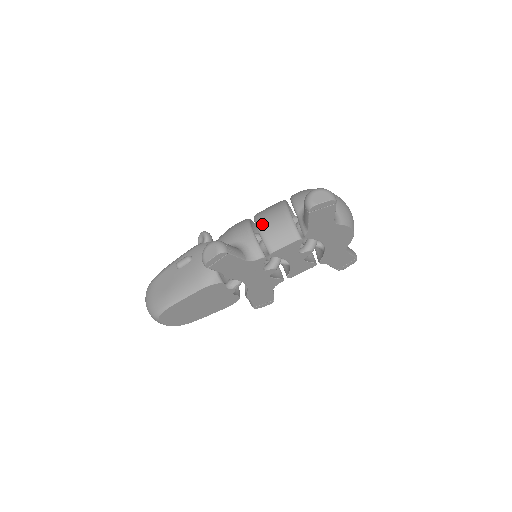
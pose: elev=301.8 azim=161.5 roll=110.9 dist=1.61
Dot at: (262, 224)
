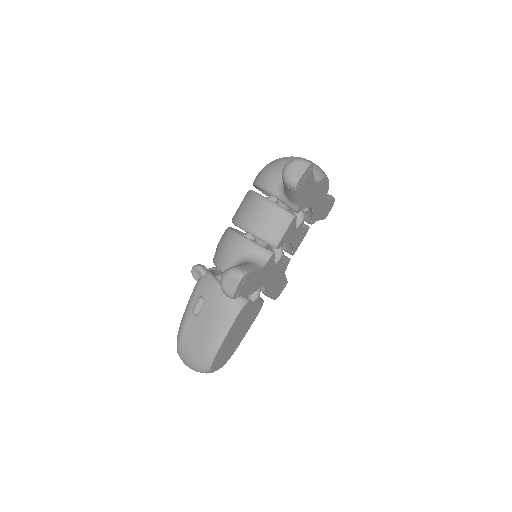
Dot at: (250, 226)
